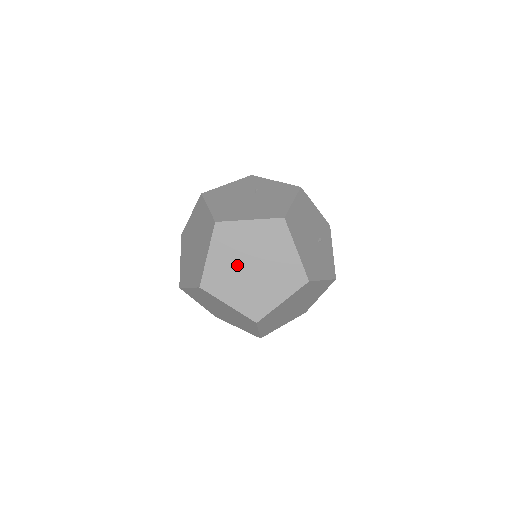
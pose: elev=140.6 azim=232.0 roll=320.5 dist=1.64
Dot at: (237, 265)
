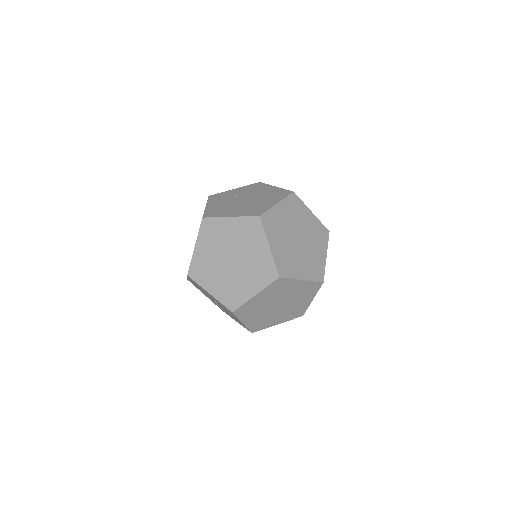
Dot at: (290, 243)
